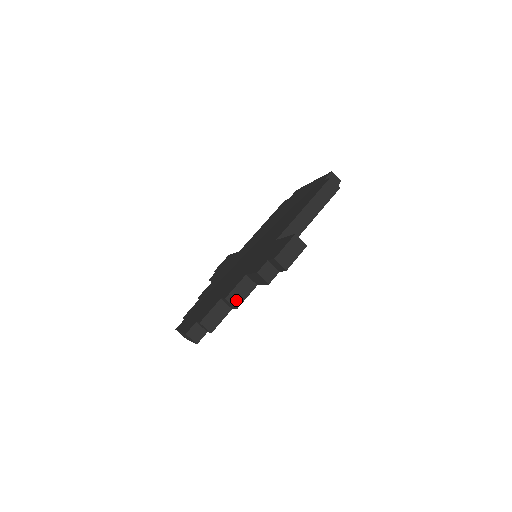
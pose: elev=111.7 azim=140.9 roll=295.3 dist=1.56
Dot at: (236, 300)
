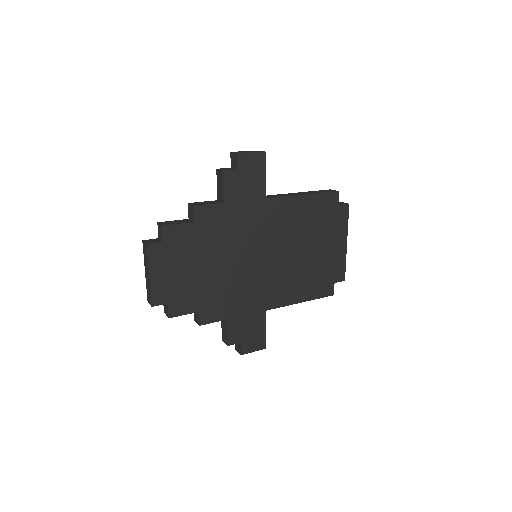
Dot at: (197, 204)
